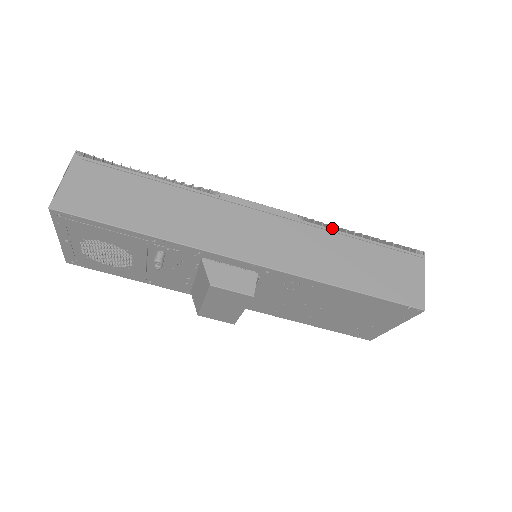
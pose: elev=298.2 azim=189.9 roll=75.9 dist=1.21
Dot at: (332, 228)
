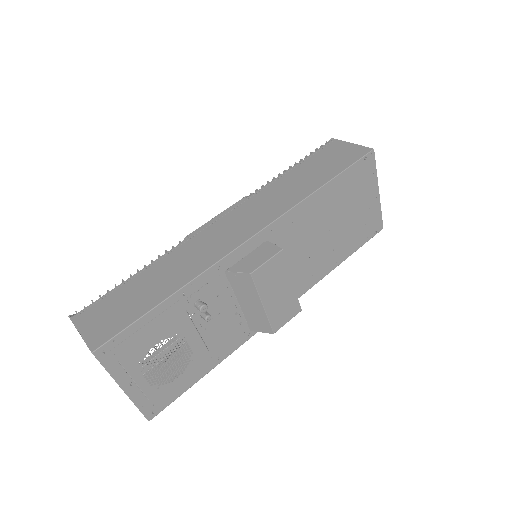
Dot at: occluded
